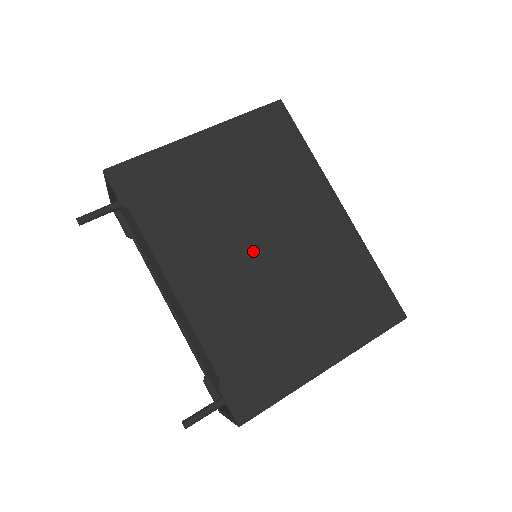
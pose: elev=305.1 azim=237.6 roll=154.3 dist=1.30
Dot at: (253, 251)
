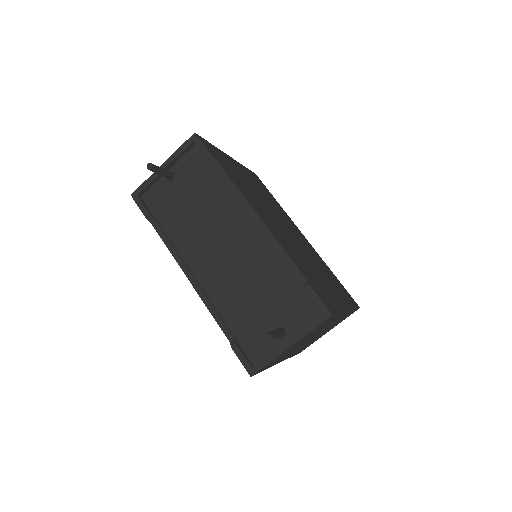
Dot at: (283, 227)
